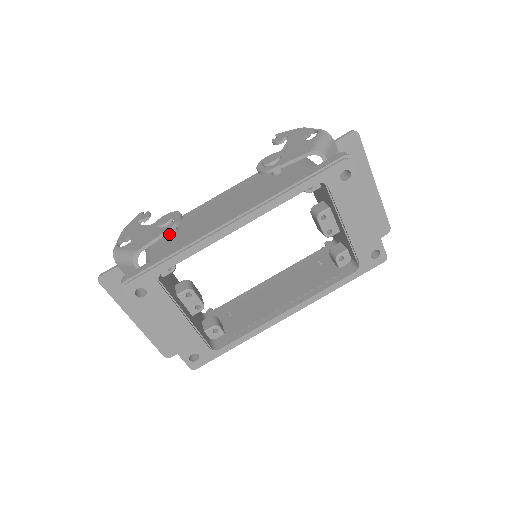
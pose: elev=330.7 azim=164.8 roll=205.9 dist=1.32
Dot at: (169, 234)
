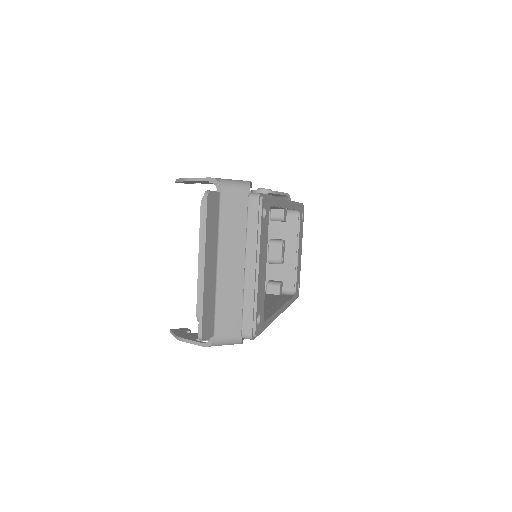
Dot at: occluded
